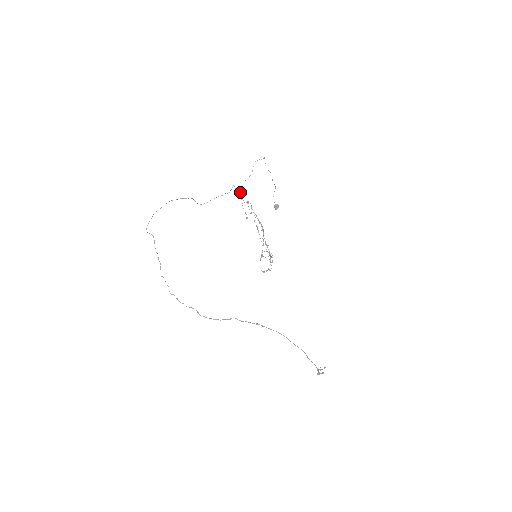
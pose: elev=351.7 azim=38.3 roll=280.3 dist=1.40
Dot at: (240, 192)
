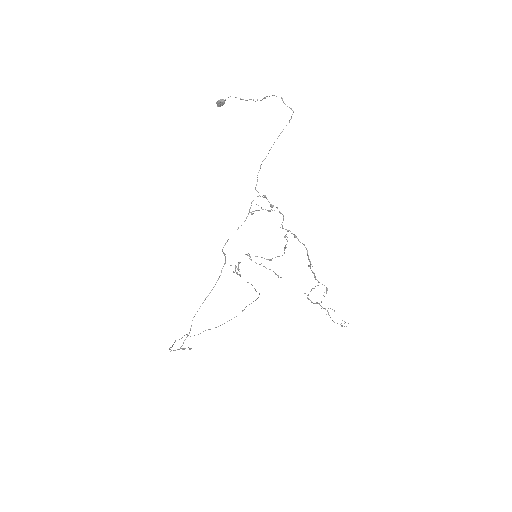
Dot at: (283, 219)
